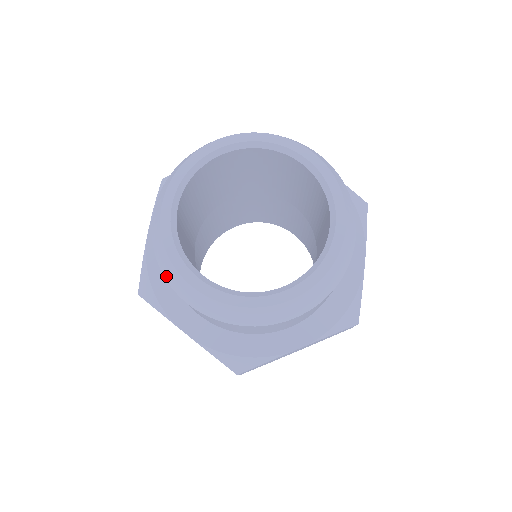
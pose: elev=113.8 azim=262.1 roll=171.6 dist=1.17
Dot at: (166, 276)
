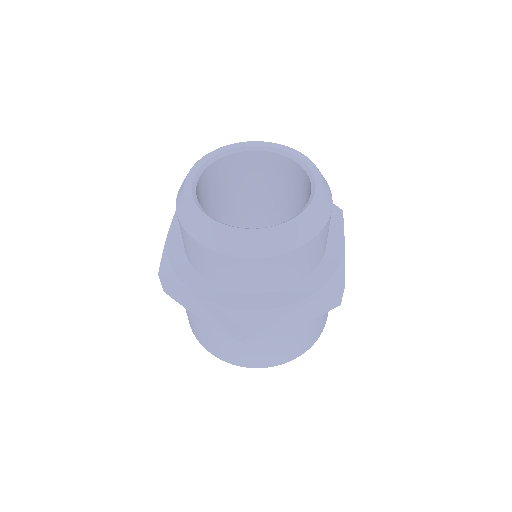
Dot at: (187, 228)
